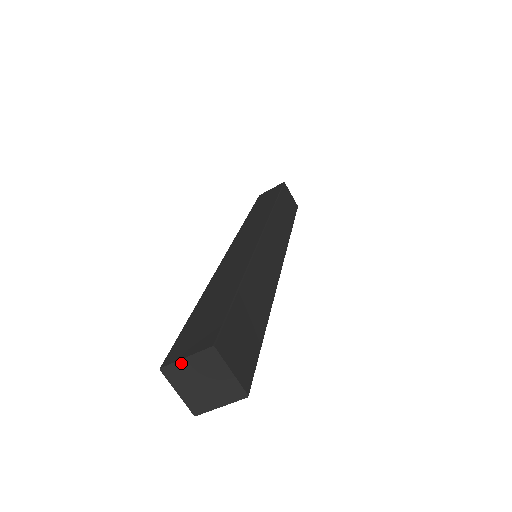
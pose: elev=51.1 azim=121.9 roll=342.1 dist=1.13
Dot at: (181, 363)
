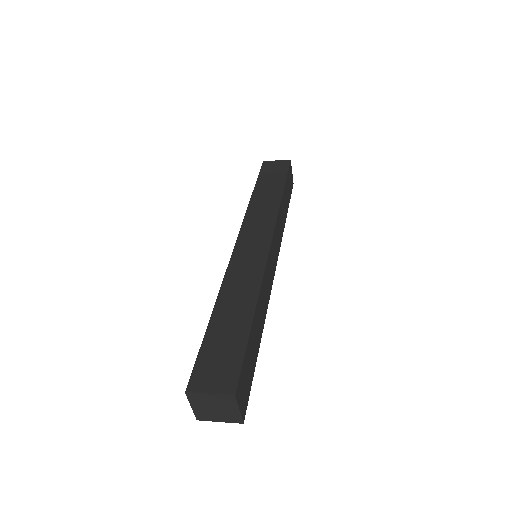
Dot at: (204, 395)
